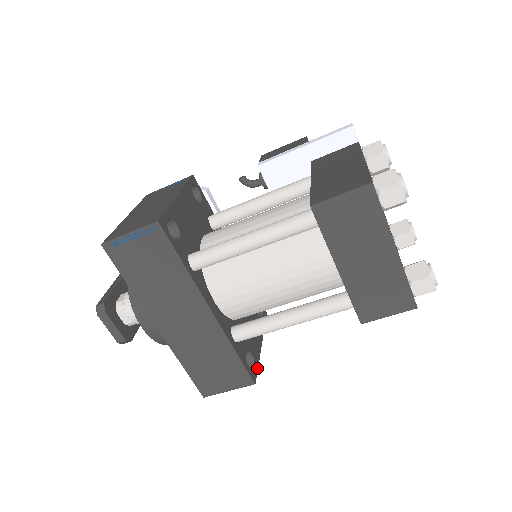
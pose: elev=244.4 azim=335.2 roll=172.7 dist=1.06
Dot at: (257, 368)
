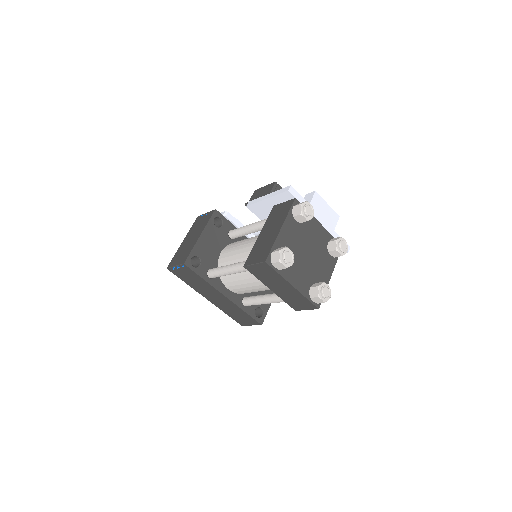
Dot at: (266, 314)
